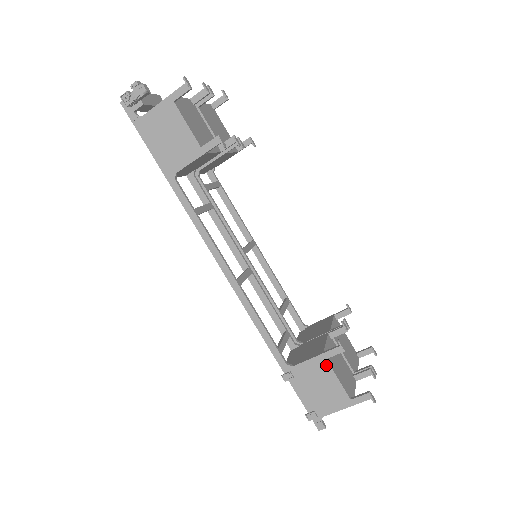
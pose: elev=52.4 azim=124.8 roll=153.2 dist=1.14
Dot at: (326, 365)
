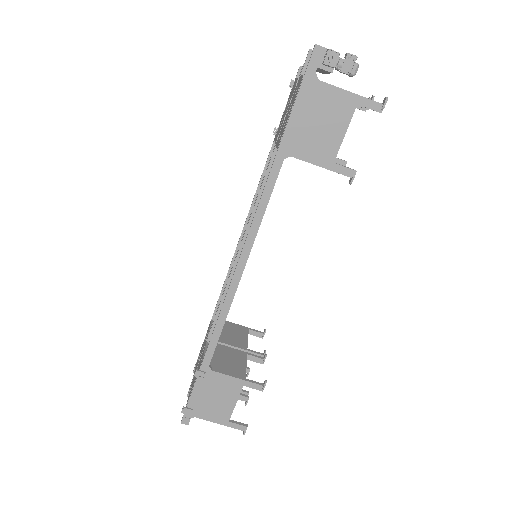
Dot at: (238, 389)
